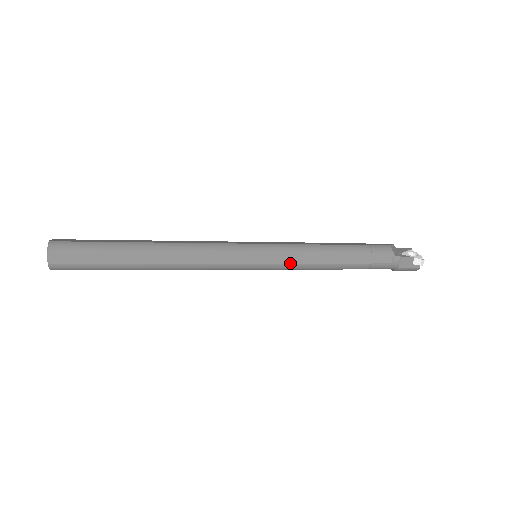
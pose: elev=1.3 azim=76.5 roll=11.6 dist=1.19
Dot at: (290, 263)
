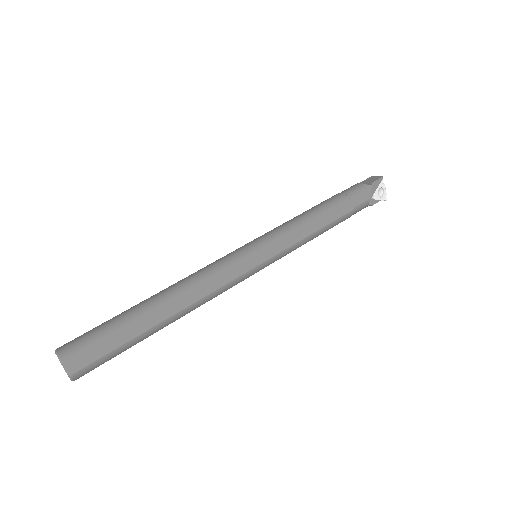
Dot at: occluded
